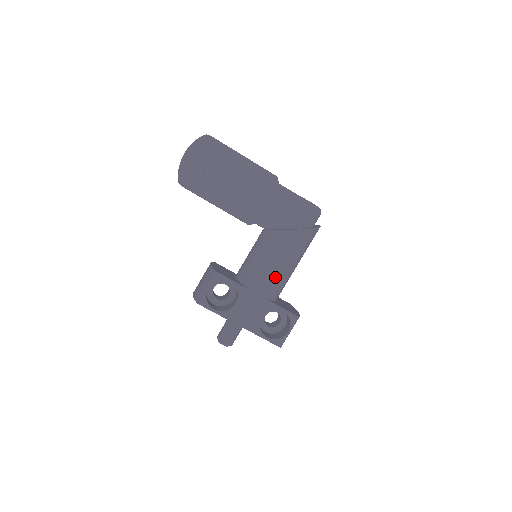
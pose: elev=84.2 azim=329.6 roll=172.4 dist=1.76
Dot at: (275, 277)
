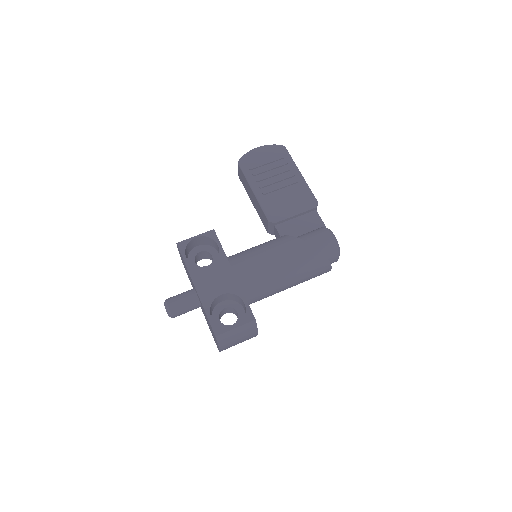
Dot at: (260, 268)
